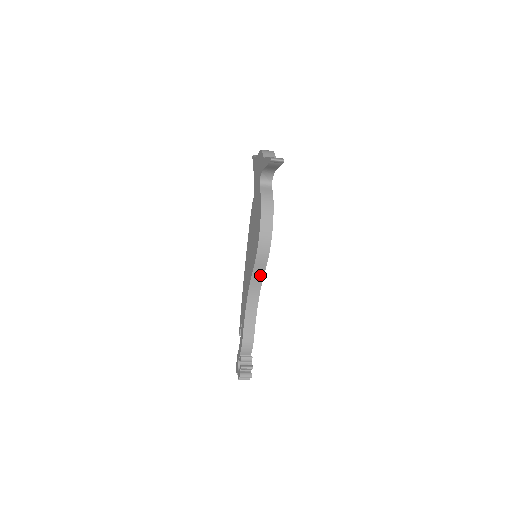
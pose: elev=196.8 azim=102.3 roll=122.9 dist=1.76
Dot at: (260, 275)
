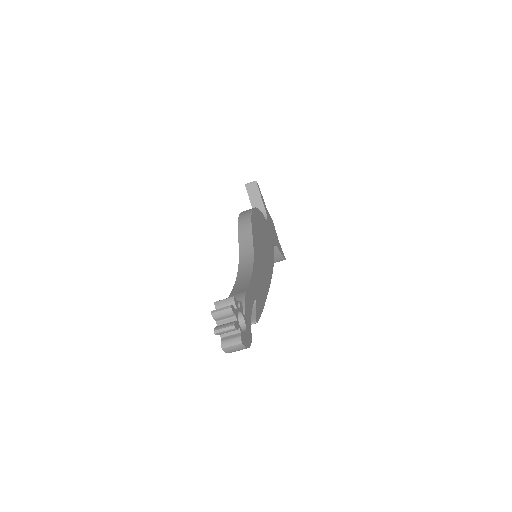
Dot at: (248, 241)
